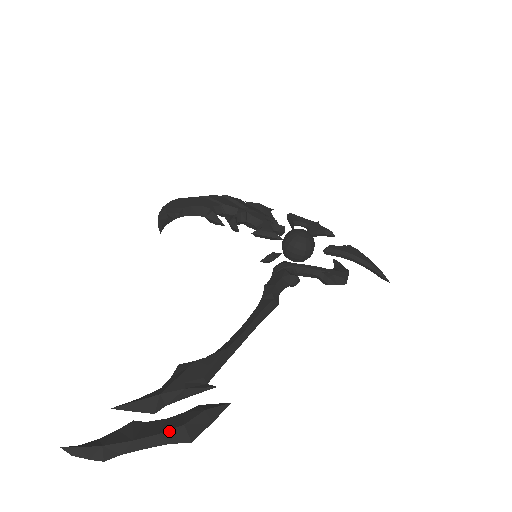
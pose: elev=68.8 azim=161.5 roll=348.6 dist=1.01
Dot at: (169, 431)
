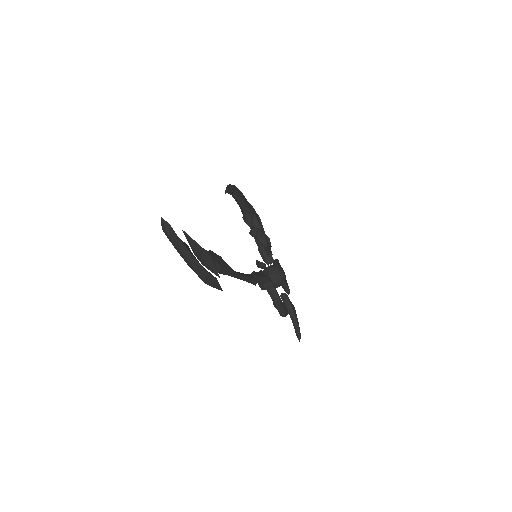
Dot at: (201, 266)
